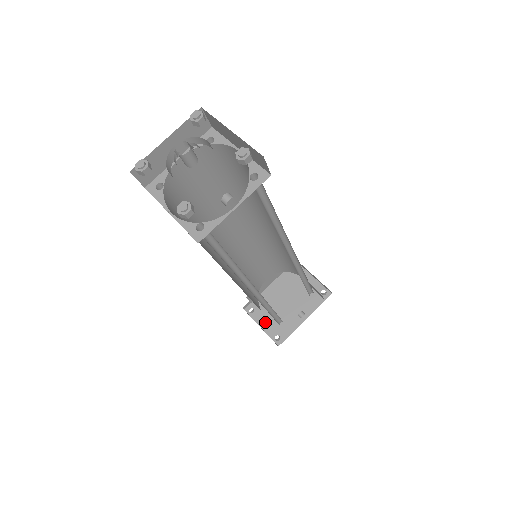
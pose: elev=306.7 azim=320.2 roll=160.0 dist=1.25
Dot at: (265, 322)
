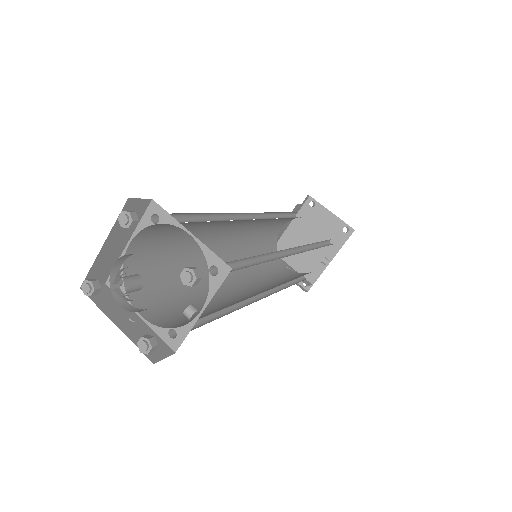
Dot at: occluded
